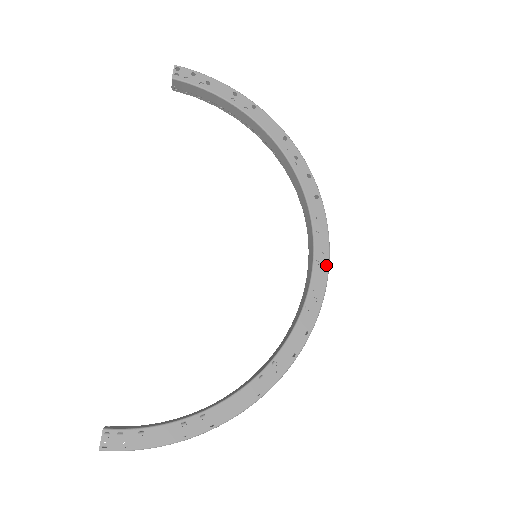
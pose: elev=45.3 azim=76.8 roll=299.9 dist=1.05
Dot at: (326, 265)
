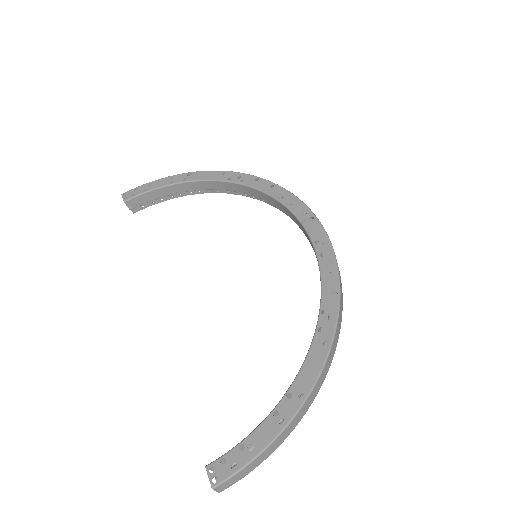
Dot at: (314, 218)
